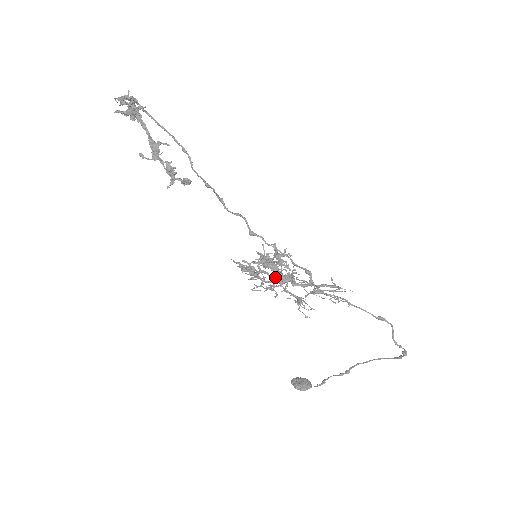
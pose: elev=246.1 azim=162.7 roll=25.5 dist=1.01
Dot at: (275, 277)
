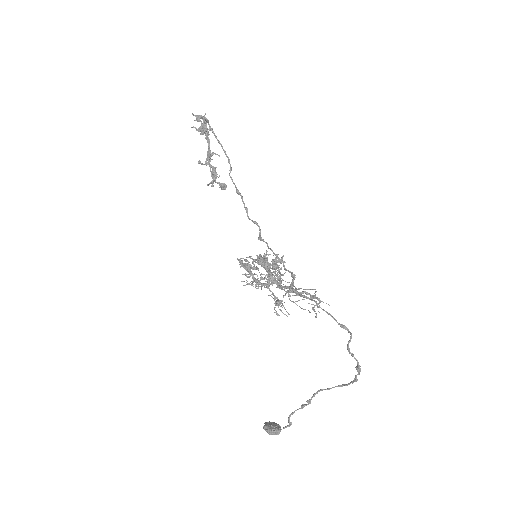
Dot at: (264, 274)
